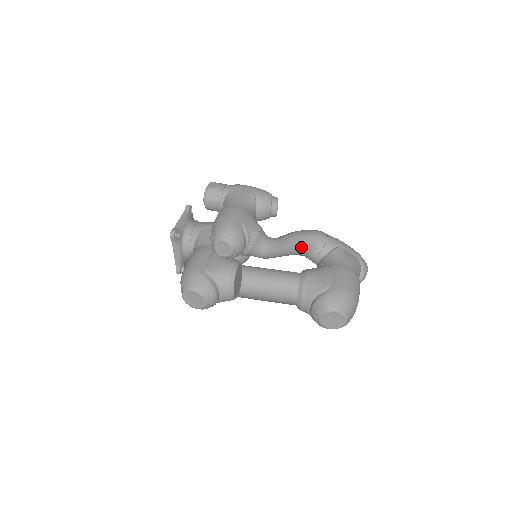
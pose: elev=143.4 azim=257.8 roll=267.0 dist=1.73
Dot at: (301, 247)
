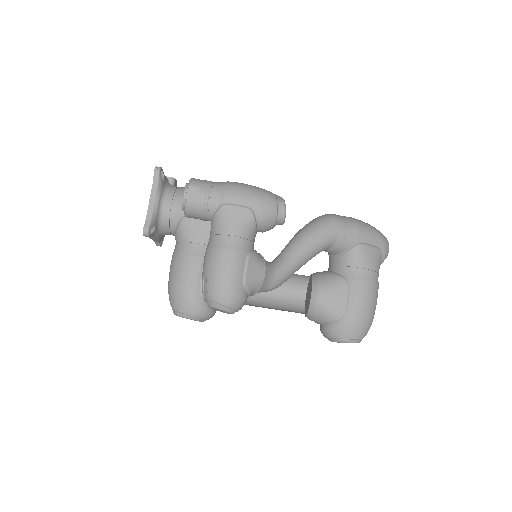
Dot at: occluded
